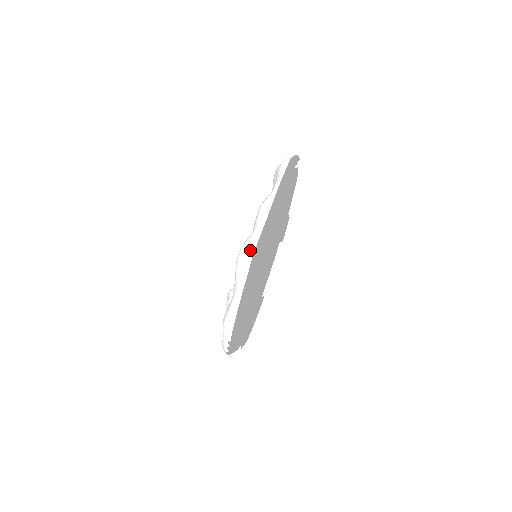
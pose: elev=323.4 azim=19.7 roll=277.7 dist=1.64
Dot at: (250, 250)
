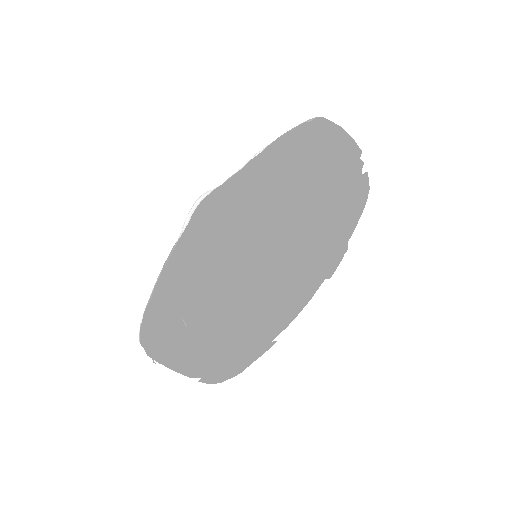
Dot at: (201, 199)
